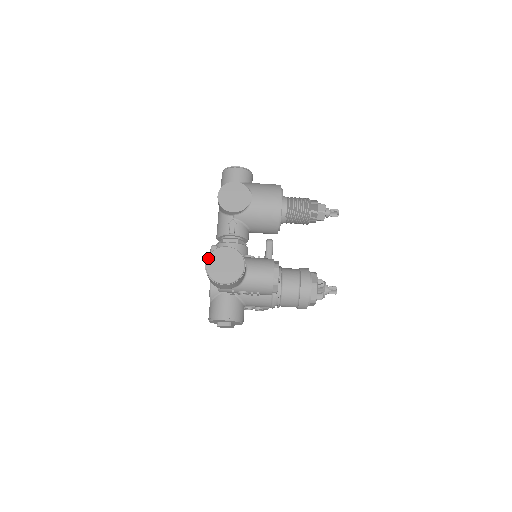
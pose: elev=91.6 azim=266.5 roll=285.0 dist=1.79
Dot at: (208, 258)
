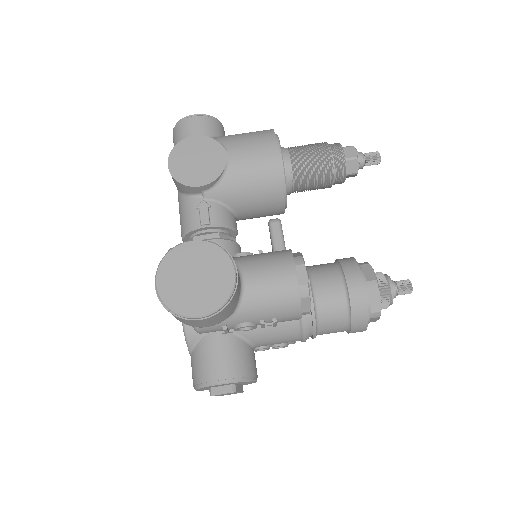
Dot at: (158, 271)
